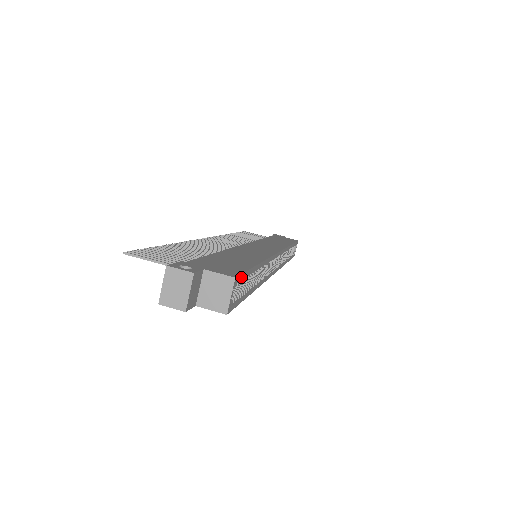
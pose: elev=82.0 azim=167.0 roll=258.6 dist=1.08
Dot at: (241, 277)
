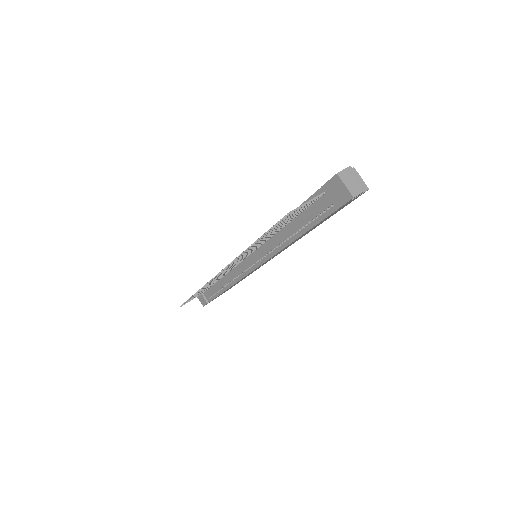
Dot at: occluded
